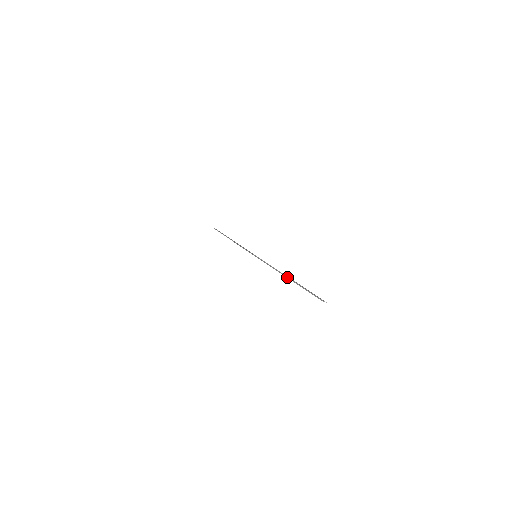
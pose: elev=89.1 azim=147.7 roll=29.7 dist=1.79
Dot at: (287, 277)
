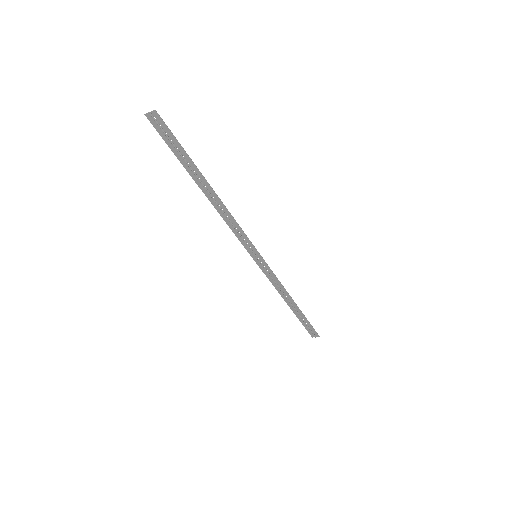
Dot at: (206, 191)
